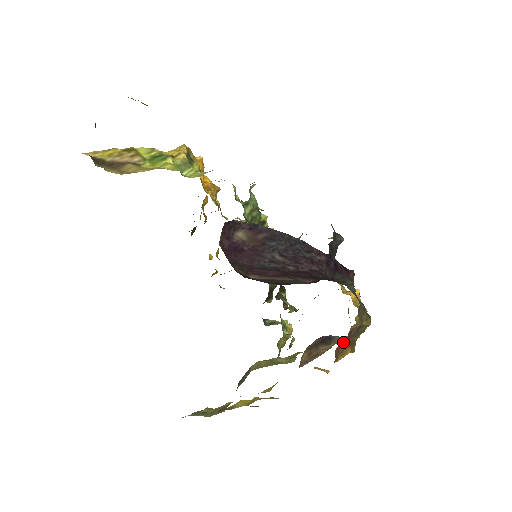
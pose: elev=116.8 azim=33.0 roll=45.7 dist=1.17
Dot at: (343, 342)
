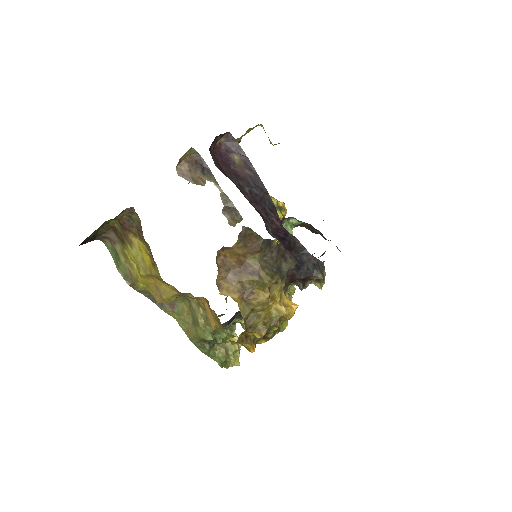
Dot at: (235, 271)
